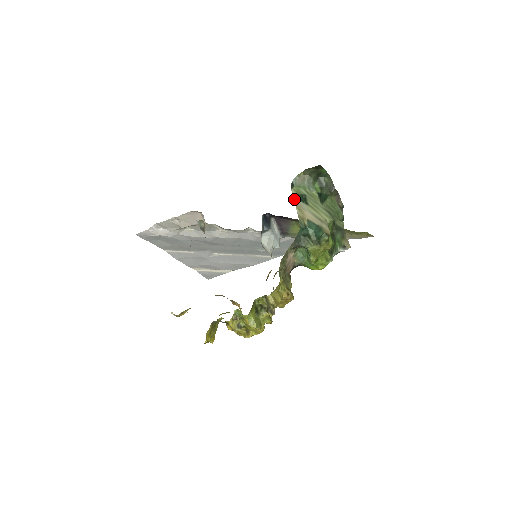
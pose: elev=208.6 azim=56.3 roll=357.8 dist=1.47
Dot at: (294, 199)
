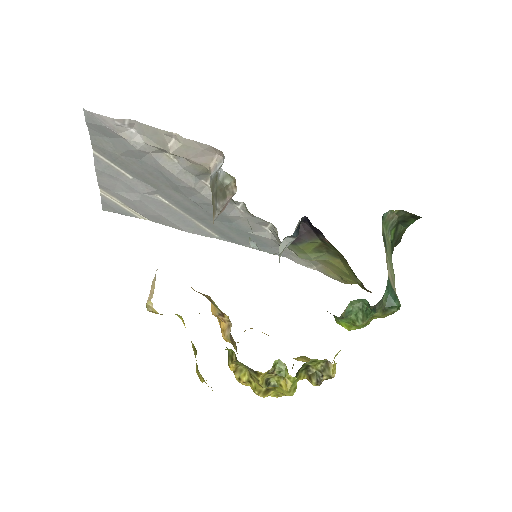
Dot at: occluded
